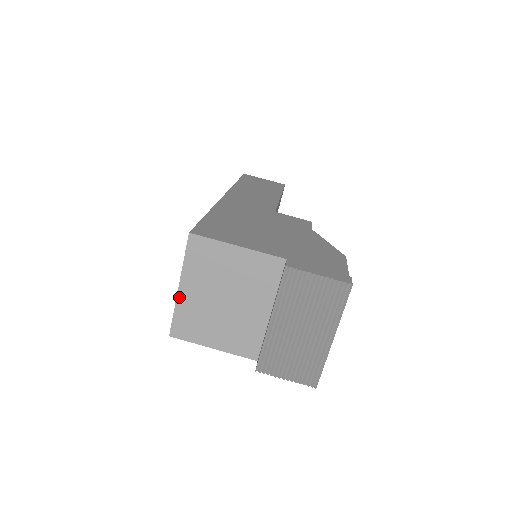
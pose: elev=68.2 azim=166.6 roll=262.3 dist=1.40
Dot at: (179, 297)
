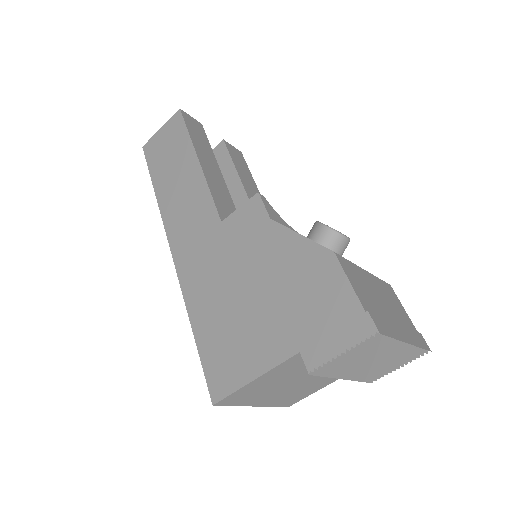
Dot at: (263, 406)
